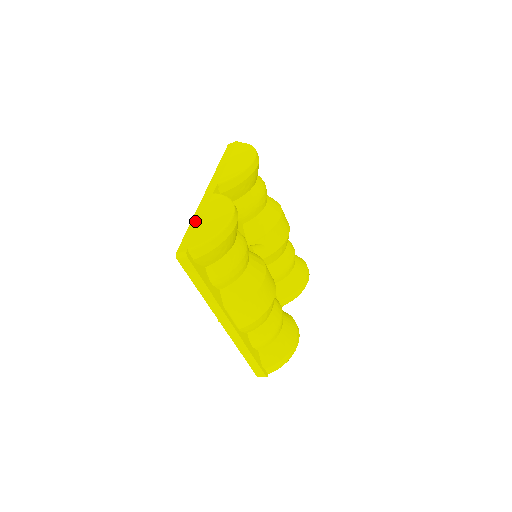
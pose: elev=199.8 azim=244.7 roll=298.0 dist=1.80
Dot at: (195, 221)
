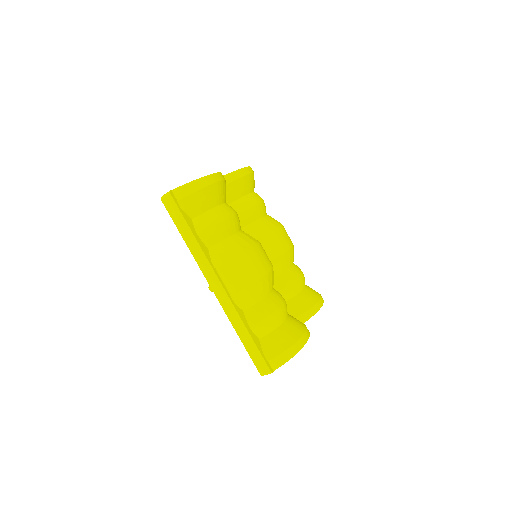
Dot at: occluded
